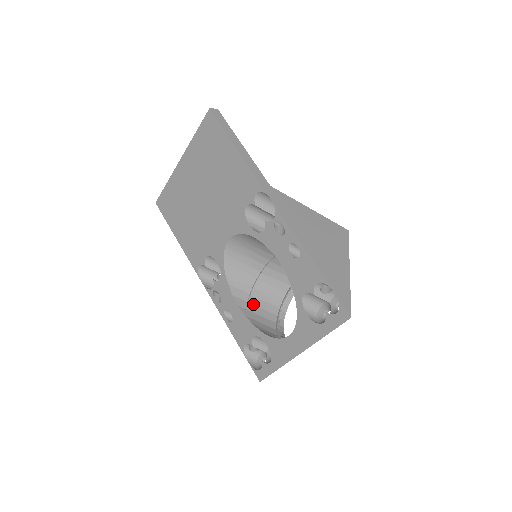
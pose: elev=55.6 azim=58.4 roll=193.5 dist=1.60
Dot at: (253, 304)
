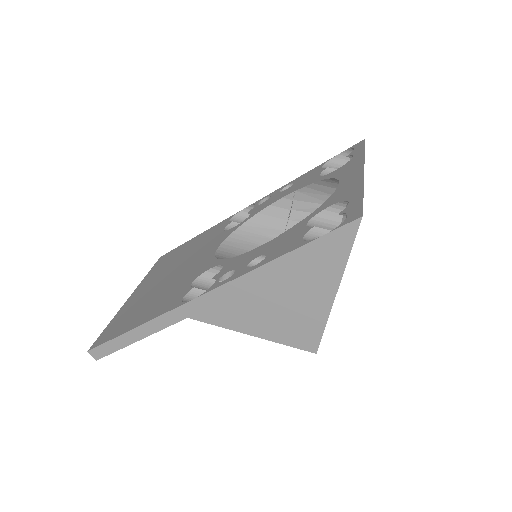
Dot at: occluded
